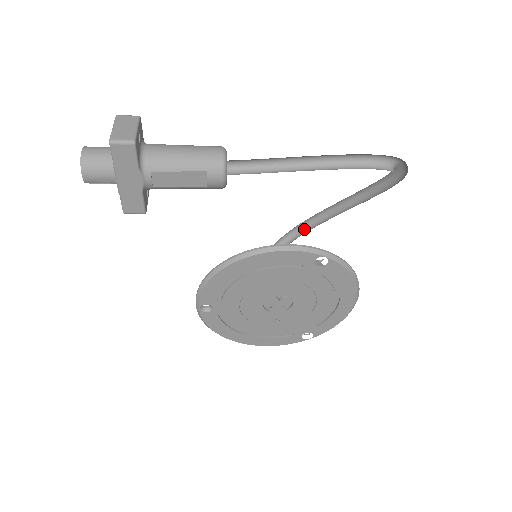
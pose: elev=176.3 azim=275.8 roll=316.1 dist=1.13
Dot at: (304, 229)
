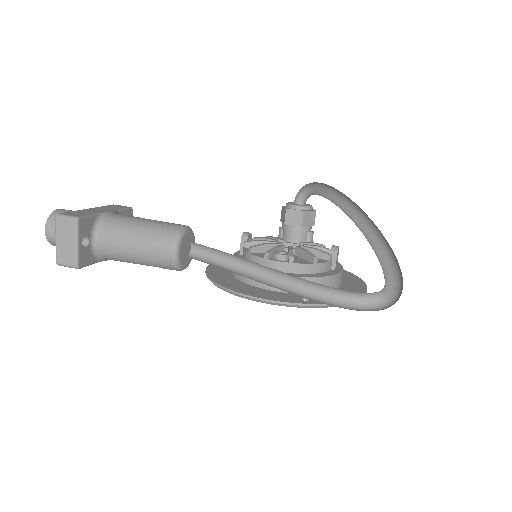
Dot at: (335, 190)
